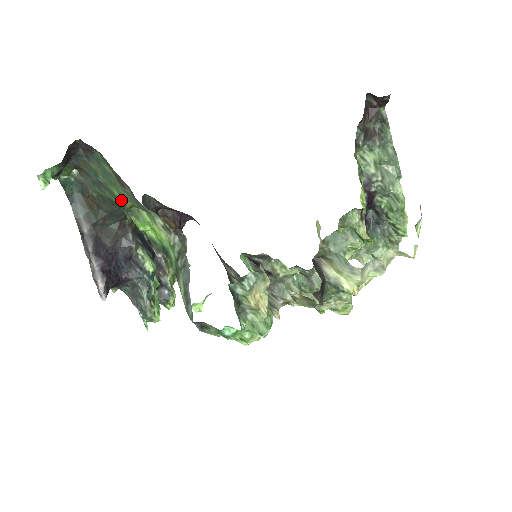
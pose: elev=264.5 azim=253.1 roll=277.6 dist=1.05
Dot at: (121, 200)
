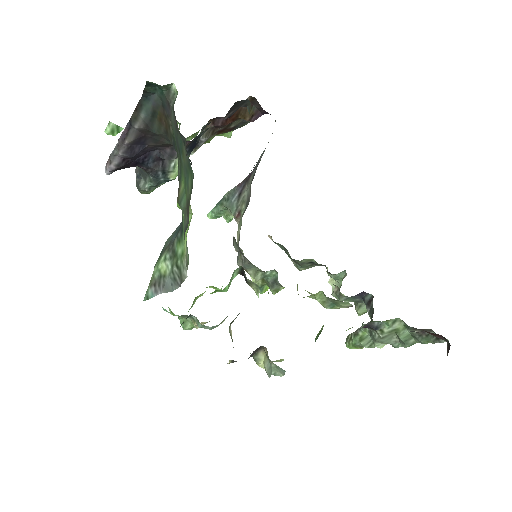
Dot at: (181, 192)
